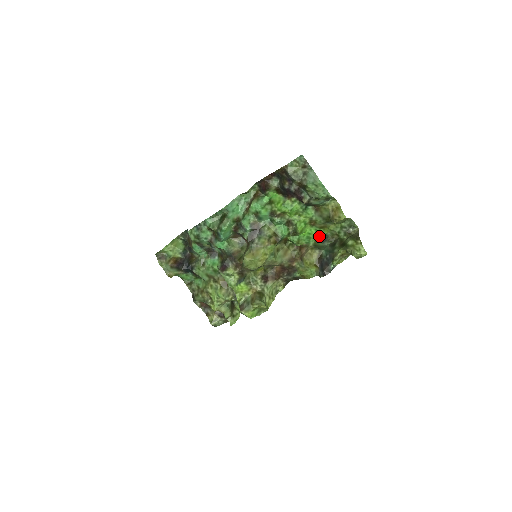
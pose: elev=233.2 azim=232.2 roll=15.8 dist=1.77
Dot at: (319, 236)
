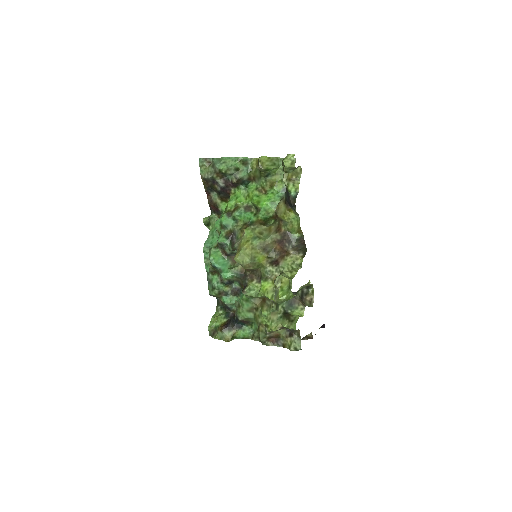
Dot at: (280, 194)
